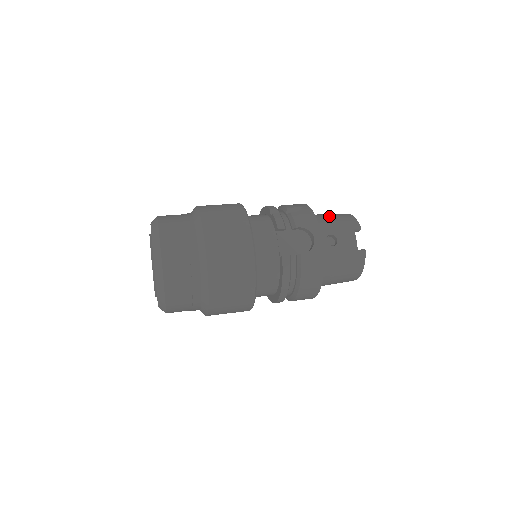
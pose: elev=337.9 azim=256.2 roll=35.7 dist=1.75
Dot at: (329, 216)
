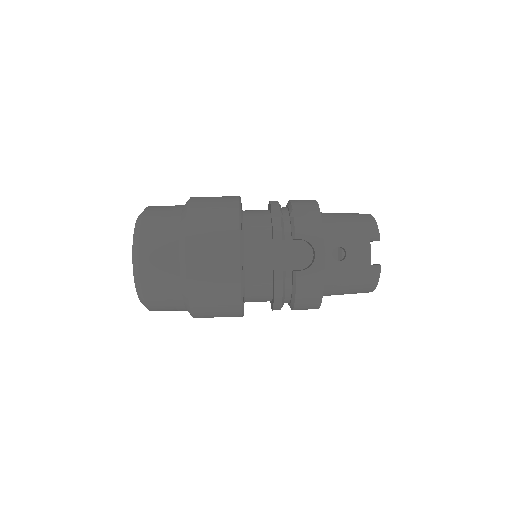
Dot at: (344, 220)
